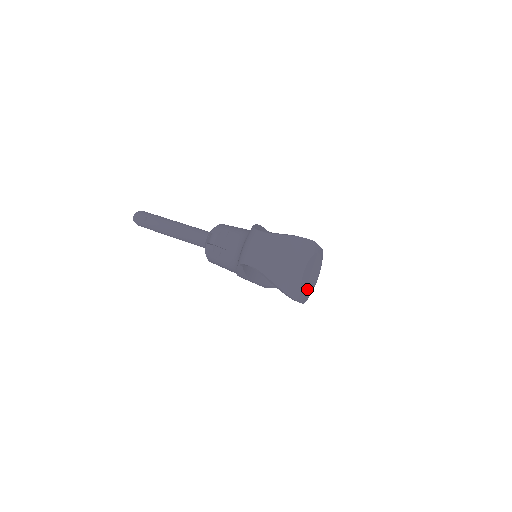
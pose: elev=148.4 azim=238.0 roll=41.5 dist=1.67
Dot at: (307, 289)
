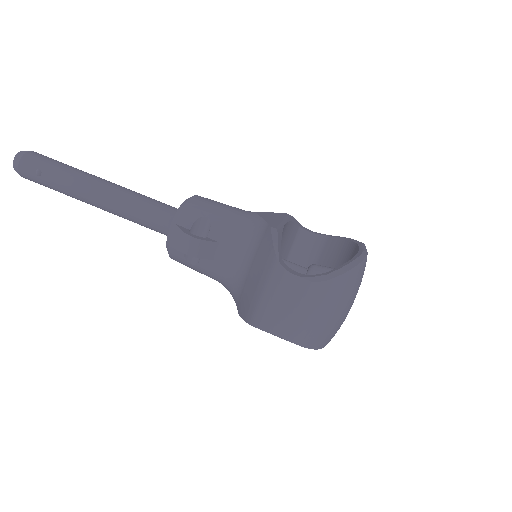
Dot at: occluded
